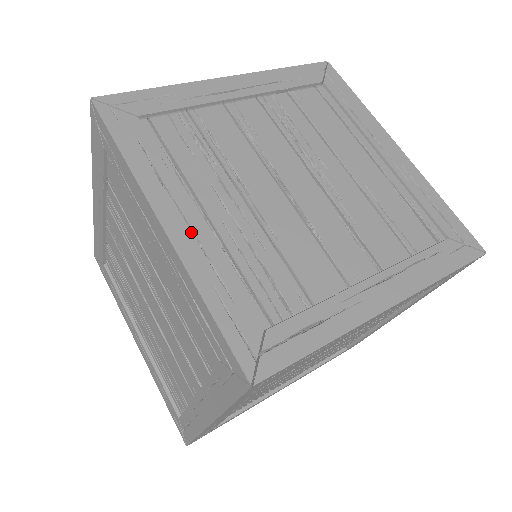
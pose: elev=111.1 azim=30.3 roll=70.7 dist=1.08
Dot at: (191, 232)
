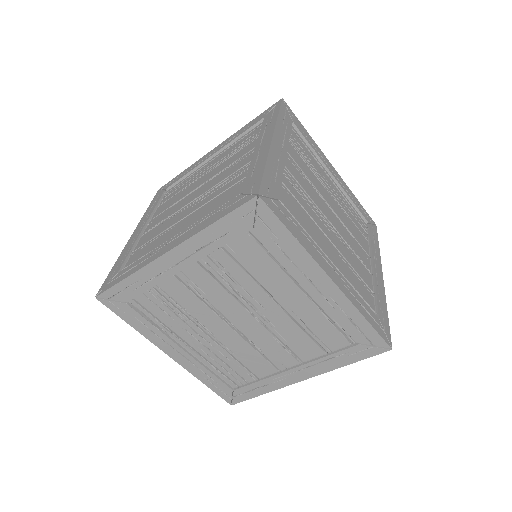
Dot at: (185, 358)
